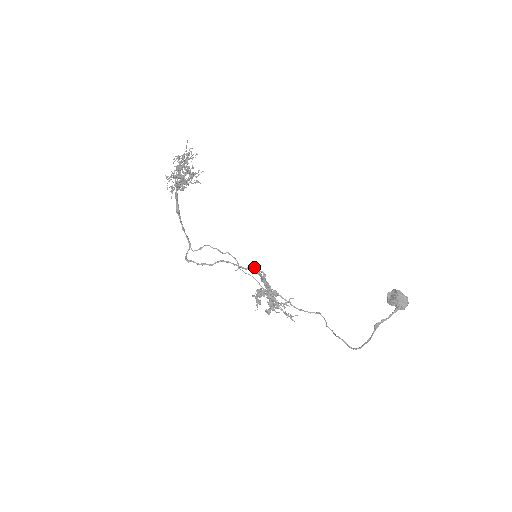
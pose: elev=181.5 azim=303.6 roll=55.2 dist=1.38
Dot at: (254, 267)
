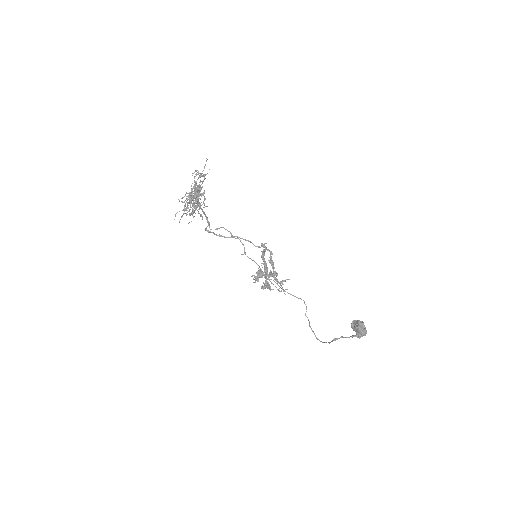
Dot at: (263, 247)
